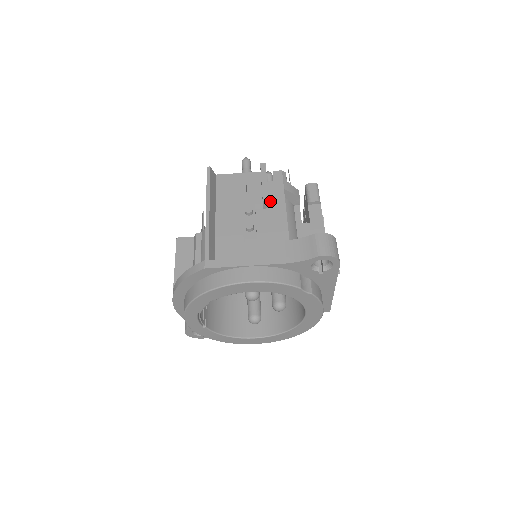
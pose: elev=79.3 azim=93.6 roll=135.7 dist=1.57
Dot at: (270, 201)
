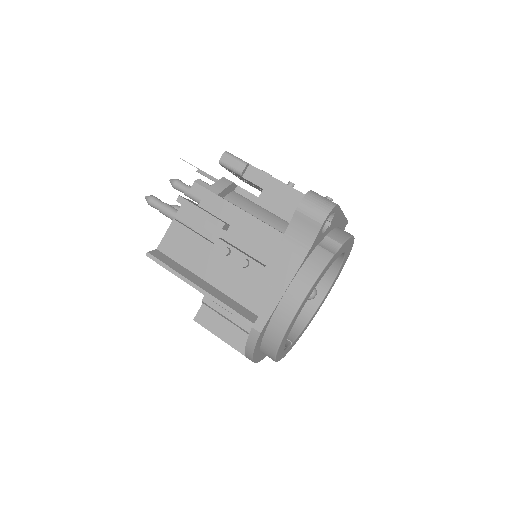
Dot at: (223, 218)
